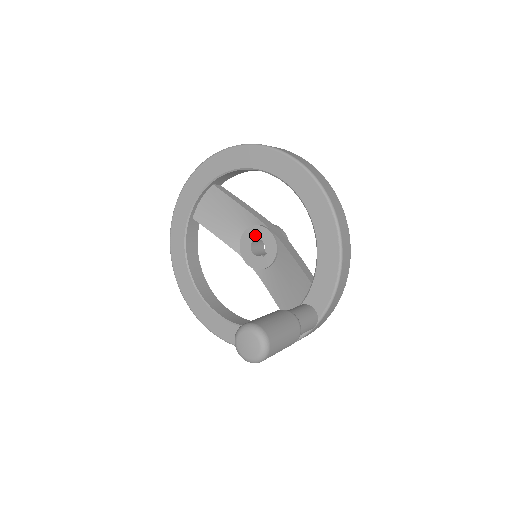
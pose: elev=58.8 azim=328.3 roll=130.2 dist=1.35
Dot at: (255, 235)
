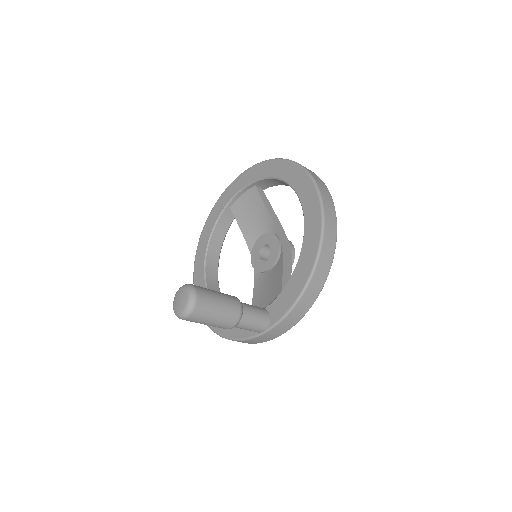
Dot at: (268, 241)
